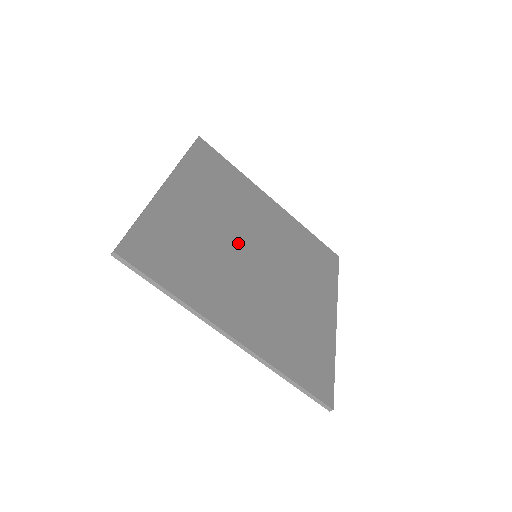
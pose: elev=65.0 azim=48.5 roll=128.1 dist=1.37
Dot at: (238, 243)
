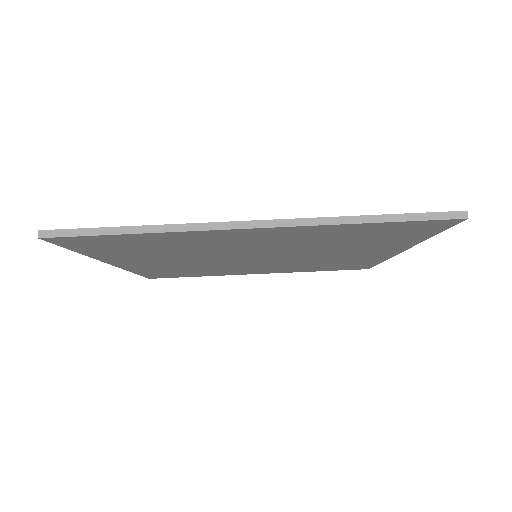
Dot at: occluded
